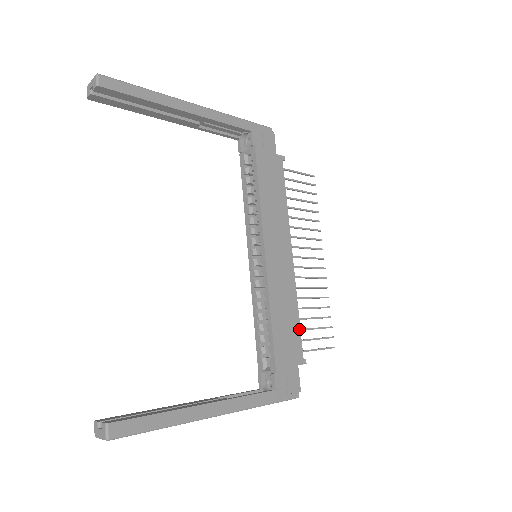
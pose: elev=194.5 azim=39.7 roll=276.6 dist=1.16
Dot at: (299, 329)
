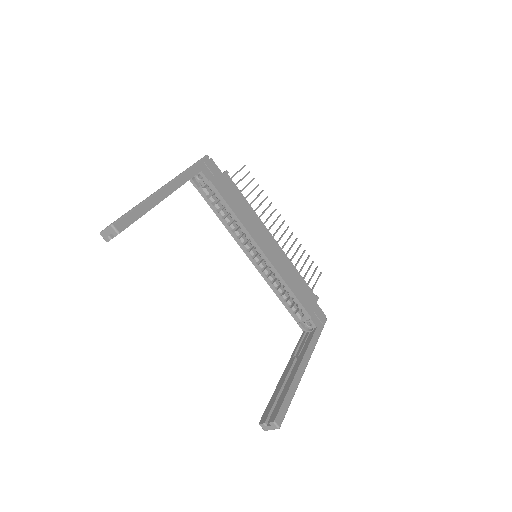
Dot at: (304, 281)
